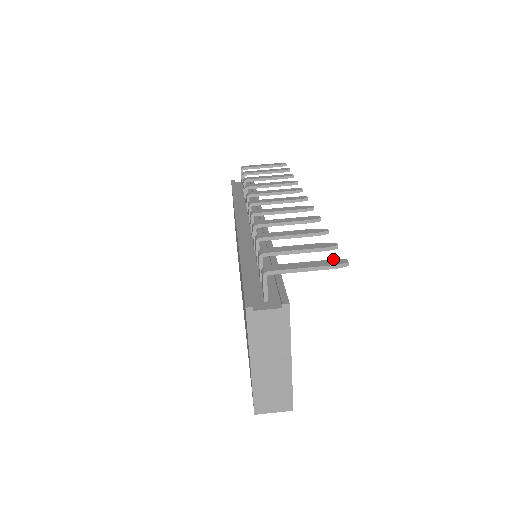
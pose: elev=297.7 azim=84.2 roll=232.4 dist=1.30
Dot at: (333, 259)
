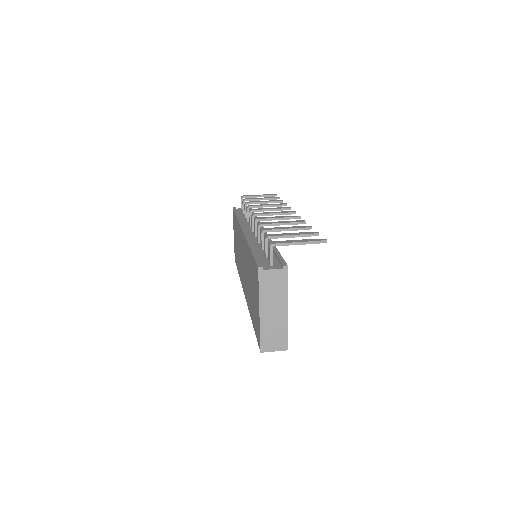
Dot at: occluded
